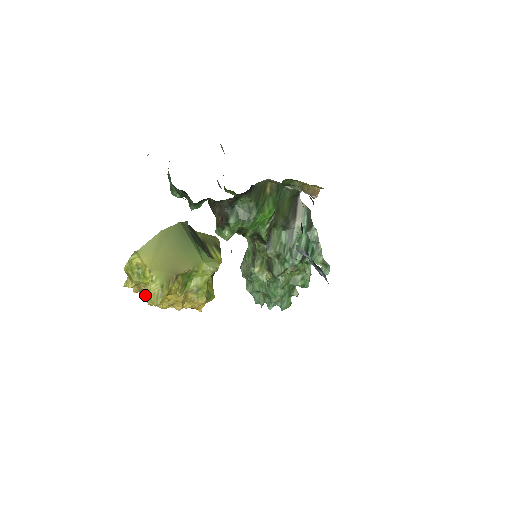
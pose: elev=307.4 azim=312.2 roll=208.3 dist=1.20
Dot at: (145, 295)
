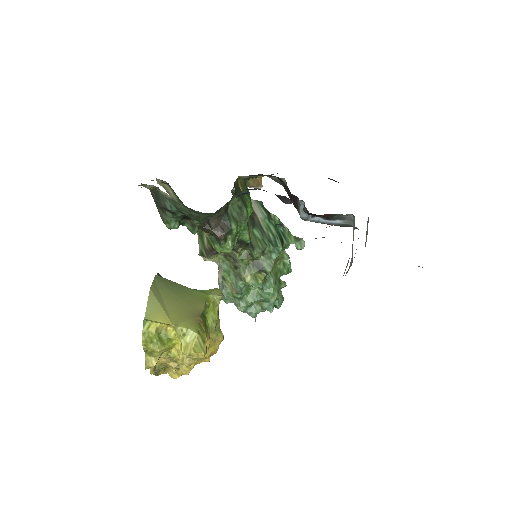
Dot at: (186, 353)
